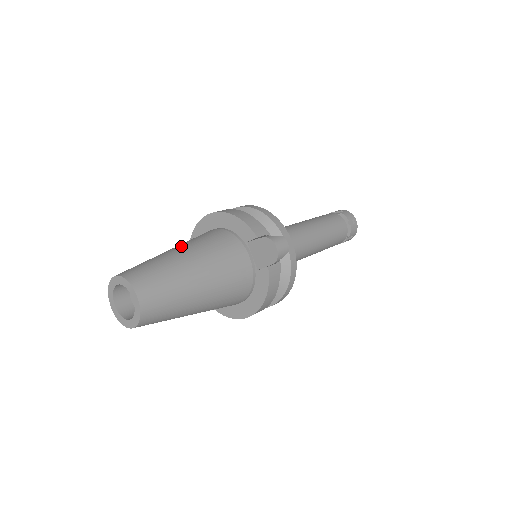
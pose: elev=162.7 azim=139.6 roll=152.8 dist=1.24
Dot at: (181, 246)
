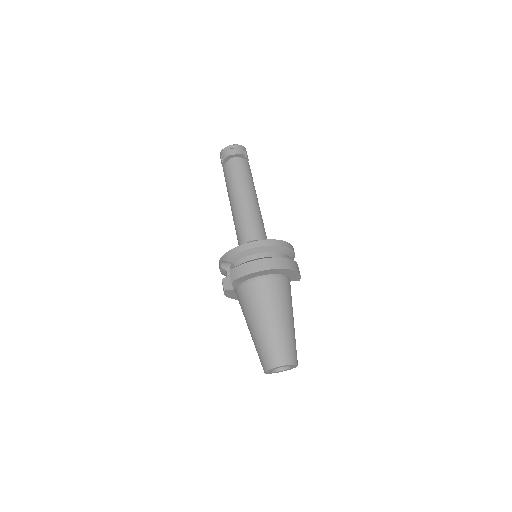
Dot at: (288, 313)
